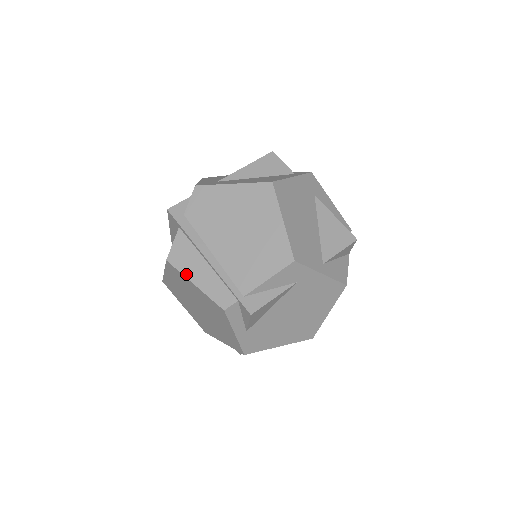
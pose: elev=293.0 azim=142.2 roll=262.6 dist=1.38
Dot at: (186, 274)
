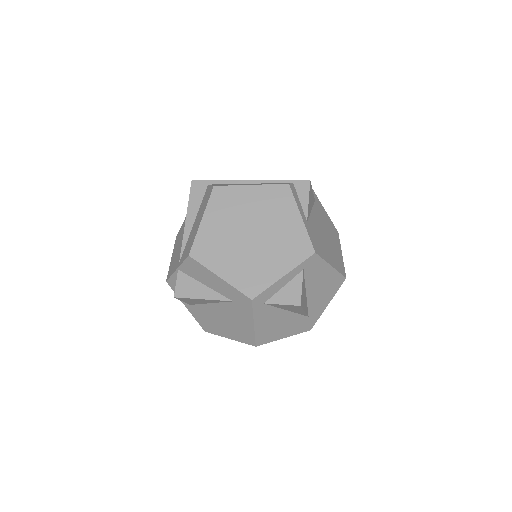
Dot at: (239, 185)
